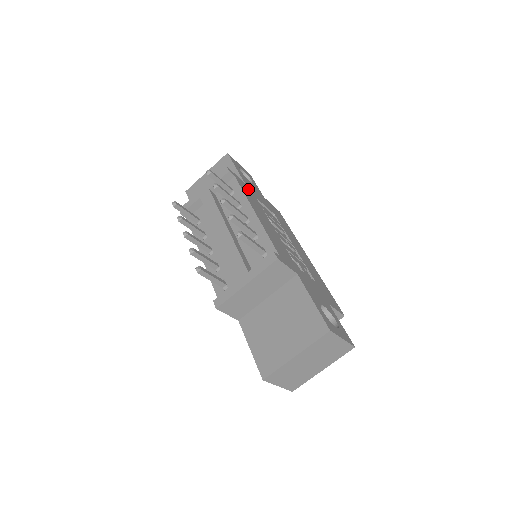
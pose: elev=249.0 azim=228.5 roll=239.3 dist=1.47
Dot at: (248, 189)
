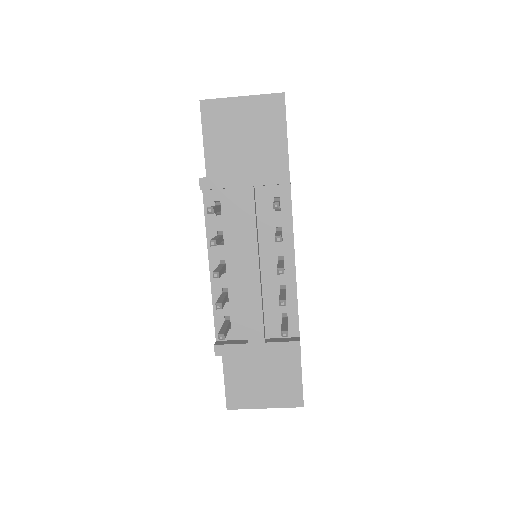
Dot at: occluded
